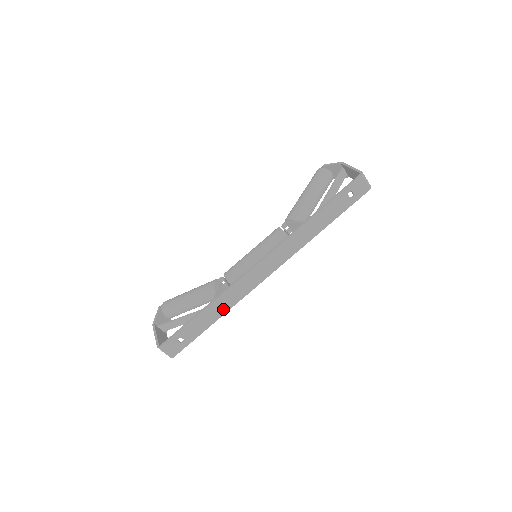
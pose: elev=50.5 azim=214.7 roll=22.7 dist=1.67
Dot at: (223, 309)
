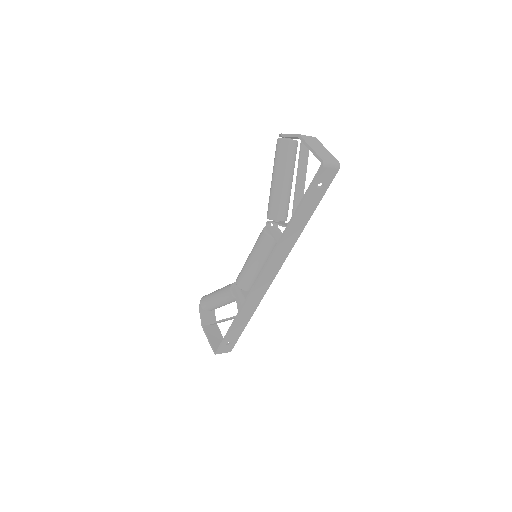
Dot at: (250, 313)
